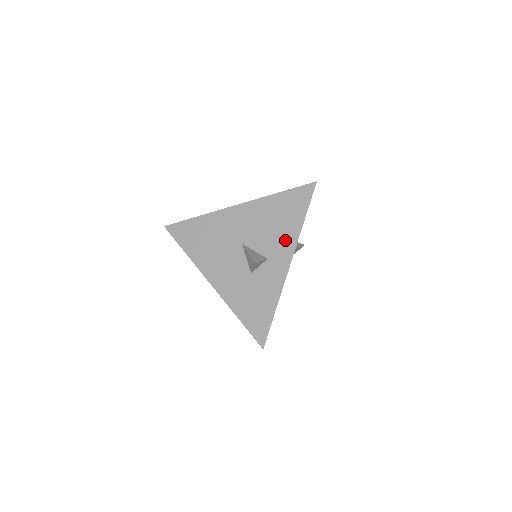
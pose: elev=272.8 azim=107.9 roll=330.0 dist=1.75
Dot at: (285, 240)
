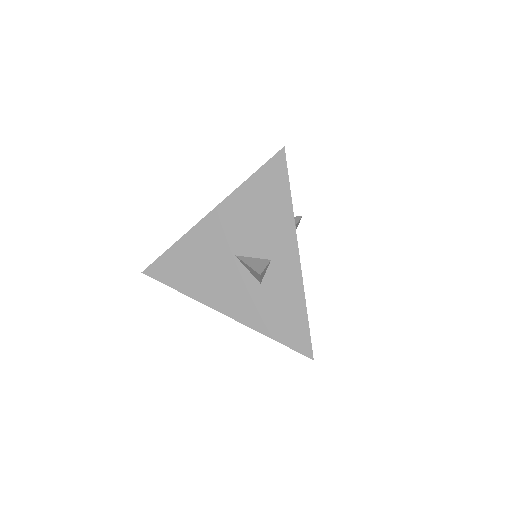
Dot at: (280, 231)
